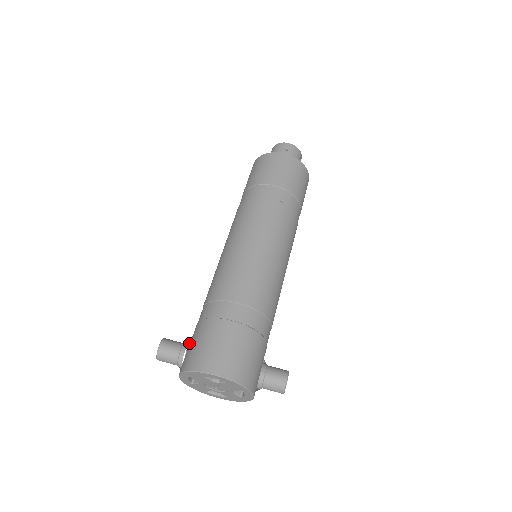
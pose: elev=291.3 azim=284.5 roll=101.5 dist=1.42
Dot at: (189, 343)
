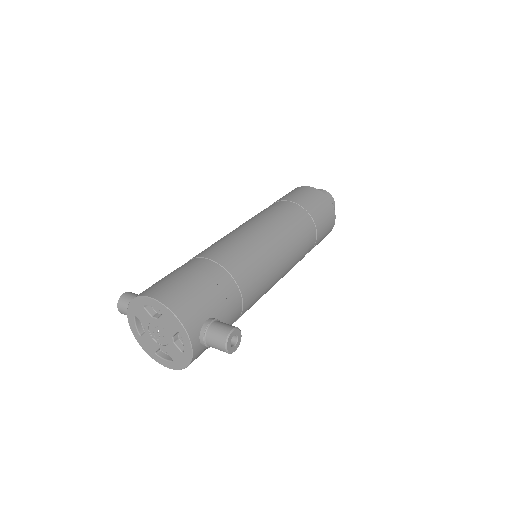
Dot at: occluded
